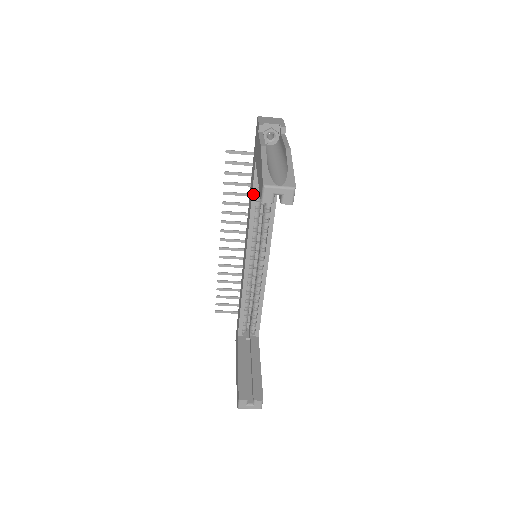
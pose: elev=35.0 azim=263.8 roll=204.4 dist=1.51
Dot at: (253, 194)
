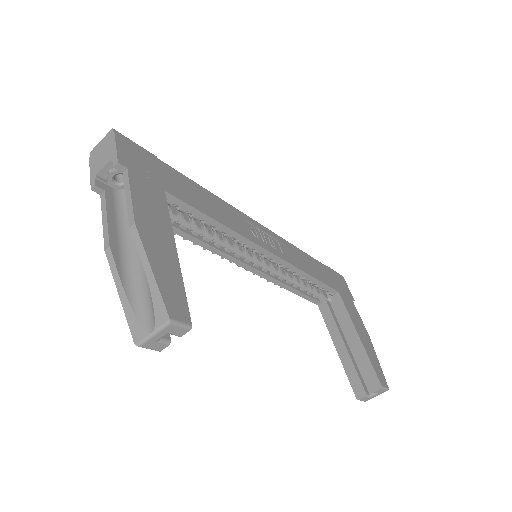
Dot at: (179, 234)
